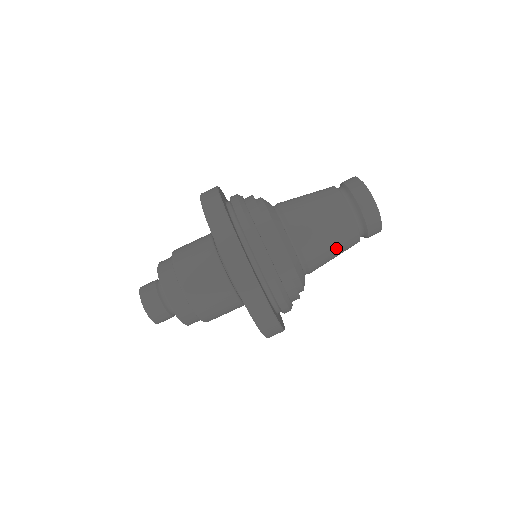
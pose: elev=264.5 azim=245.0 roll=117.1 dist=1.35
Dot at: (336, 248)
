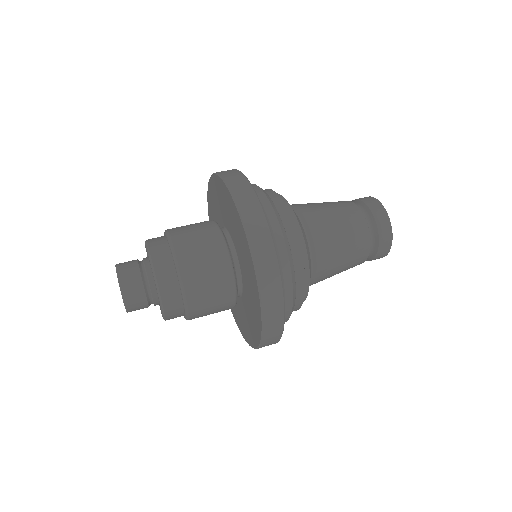
Dot at: (334, 210)
